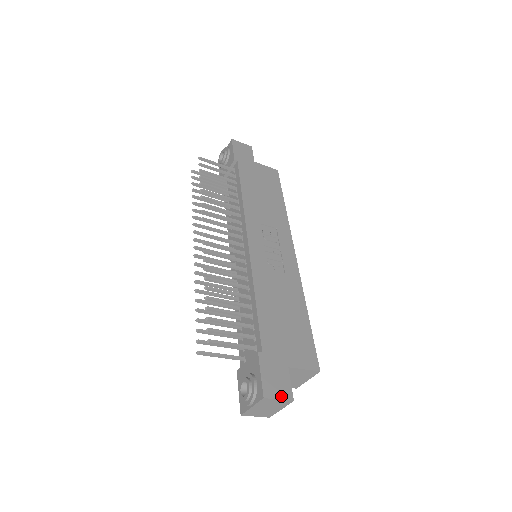
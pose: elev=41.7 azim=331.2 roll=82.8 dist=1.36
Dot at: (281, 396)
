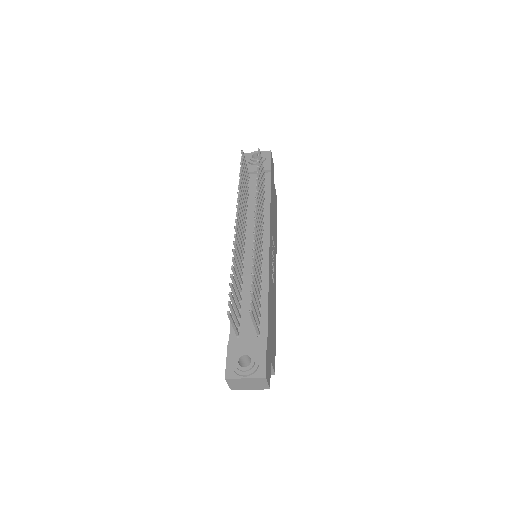
Dot at: (269, 381)
